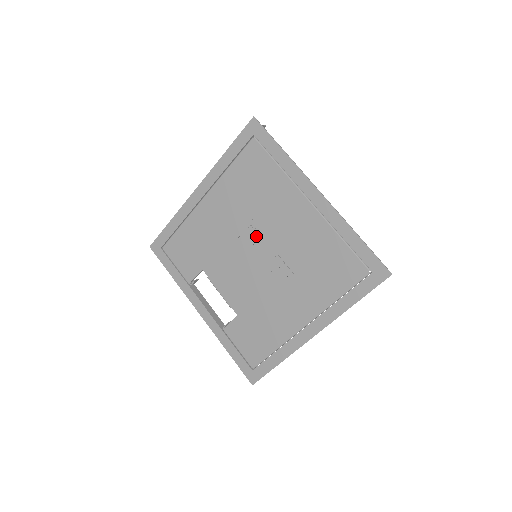
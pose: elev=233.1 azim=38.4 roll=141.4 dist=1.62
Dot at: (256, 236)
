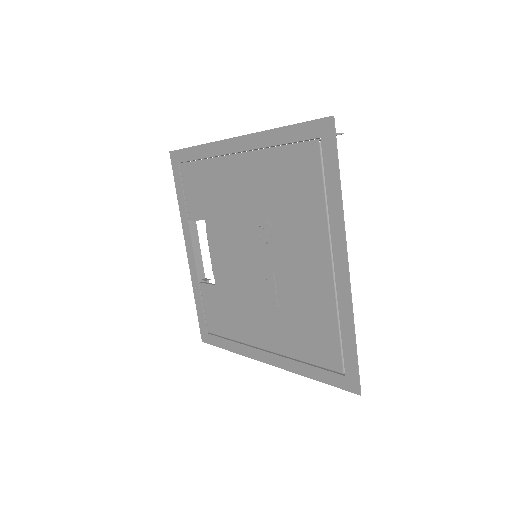
Dot at: (265, 241)
